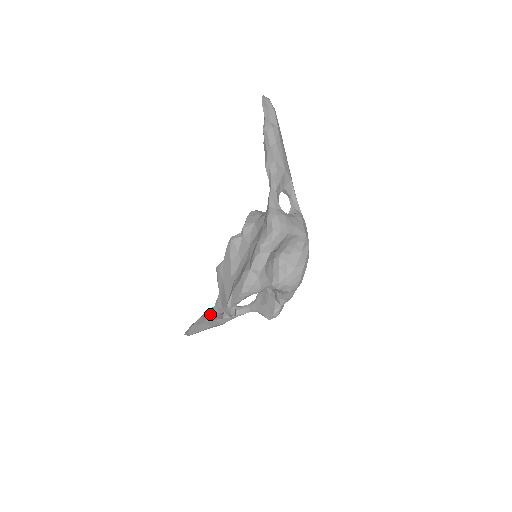
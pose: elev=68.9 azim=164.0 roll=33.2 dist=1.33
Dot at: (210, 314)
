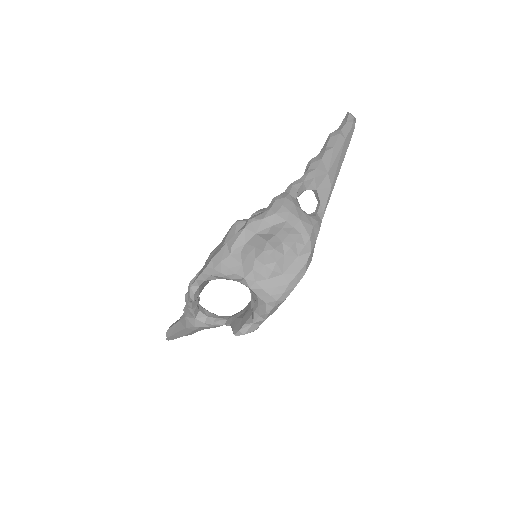
Dot at: (185, 306)
